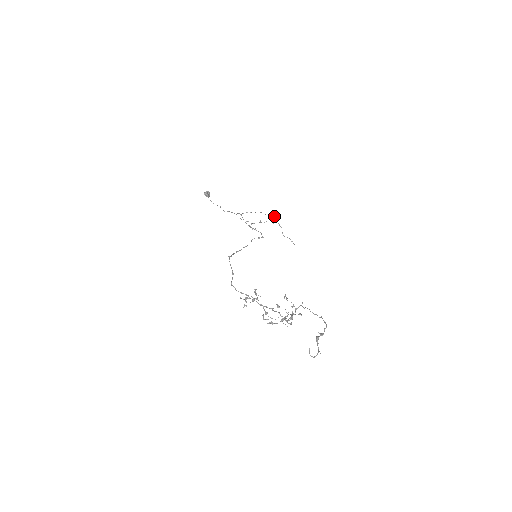
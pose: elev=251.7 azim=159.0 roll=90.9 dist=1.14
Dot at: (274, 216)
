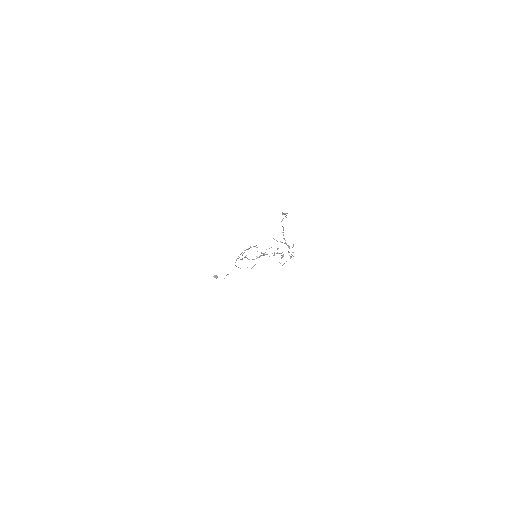
Dot at: occluded
